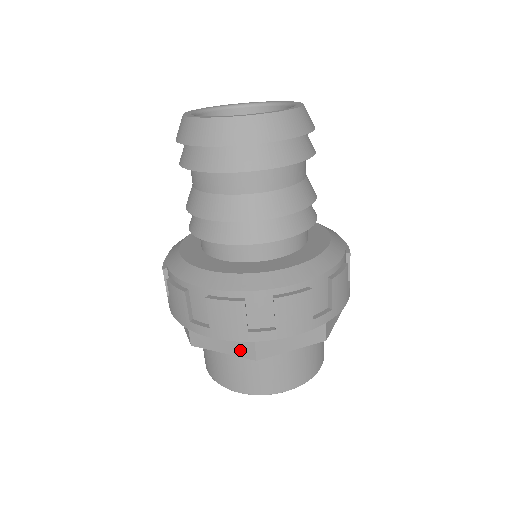
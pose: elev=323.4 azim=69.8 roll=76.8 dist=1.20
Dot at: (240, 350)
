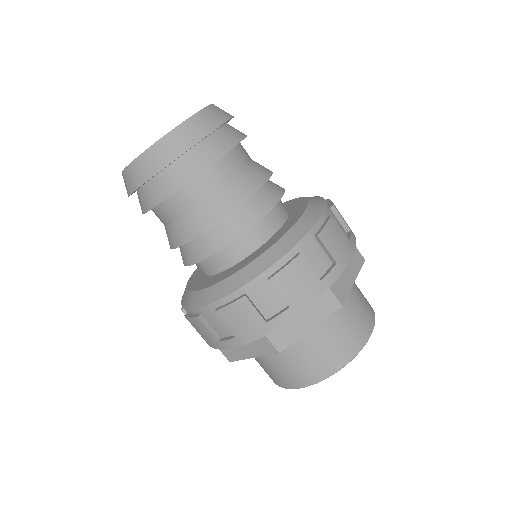
Dot at: (323, 310)
